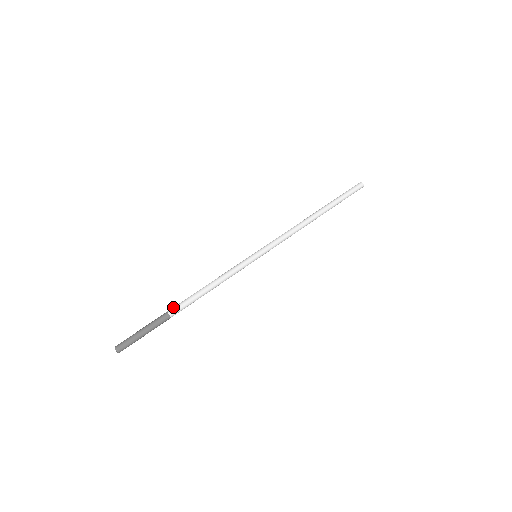
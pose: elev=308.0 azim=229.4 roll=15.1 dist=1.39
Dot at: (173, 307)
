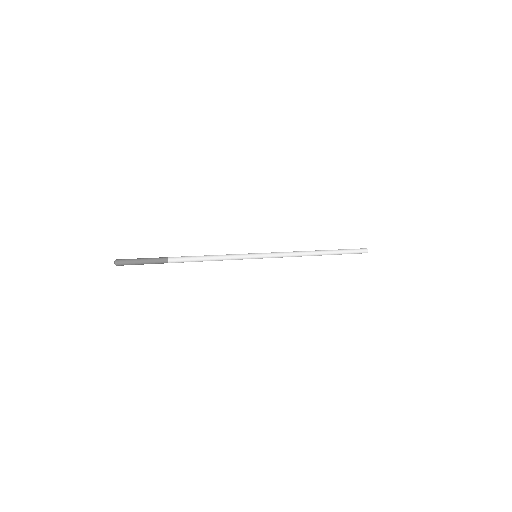
Dot at: occluded
